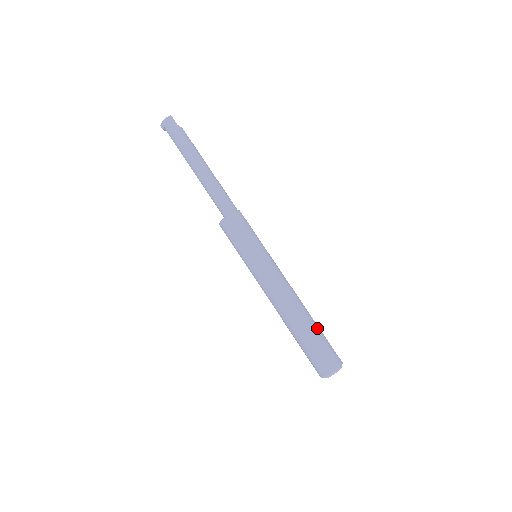
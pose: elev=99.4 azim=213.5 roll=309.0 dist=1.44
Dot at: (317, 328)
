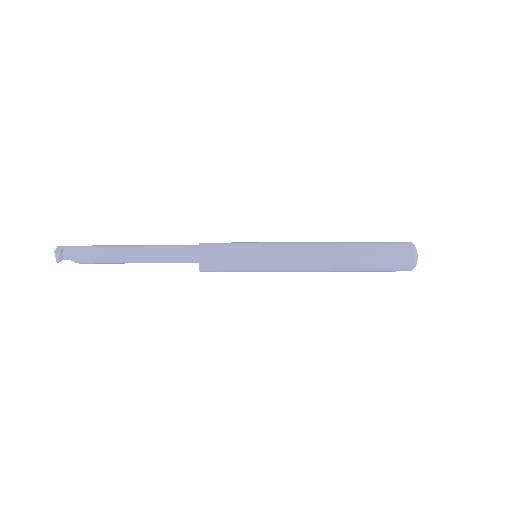
Dot at: occluded
